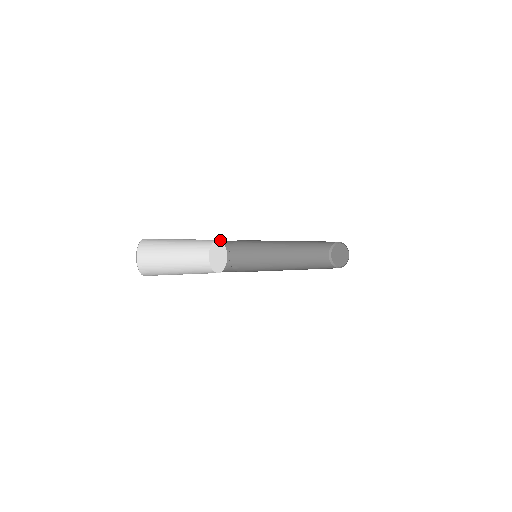
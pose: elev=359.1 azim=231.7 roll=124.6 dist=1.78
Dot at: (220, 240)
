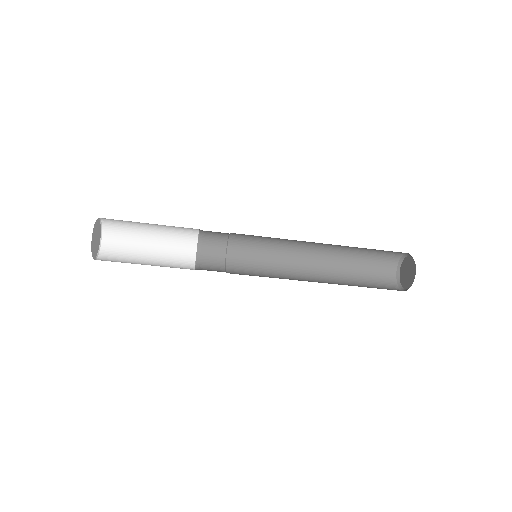
Dot at: (200, 250)
